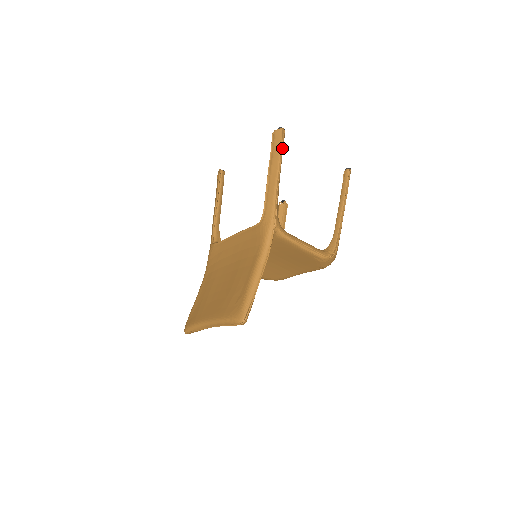
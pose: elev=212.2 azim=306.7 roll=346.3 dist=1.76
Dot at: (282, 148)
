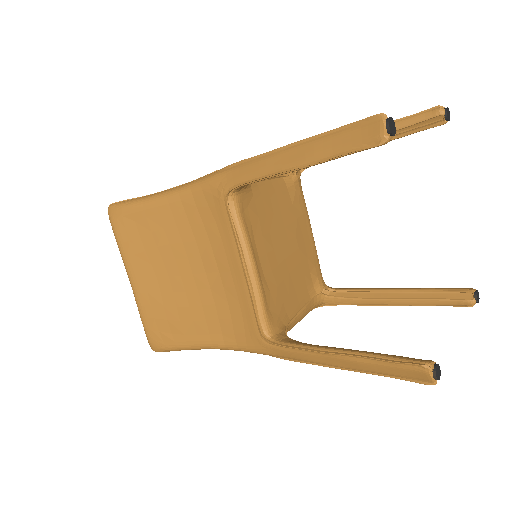
Dot at: (391, 377)
